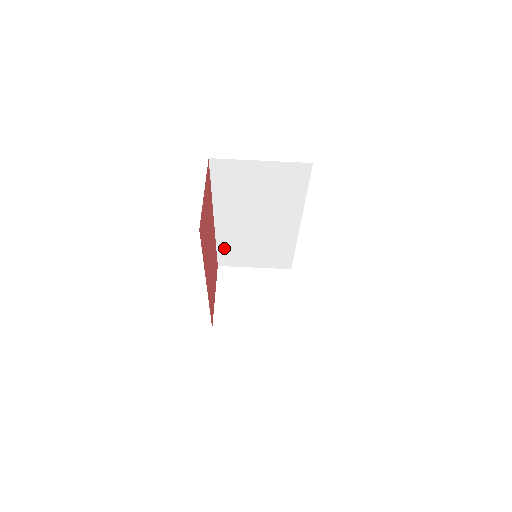
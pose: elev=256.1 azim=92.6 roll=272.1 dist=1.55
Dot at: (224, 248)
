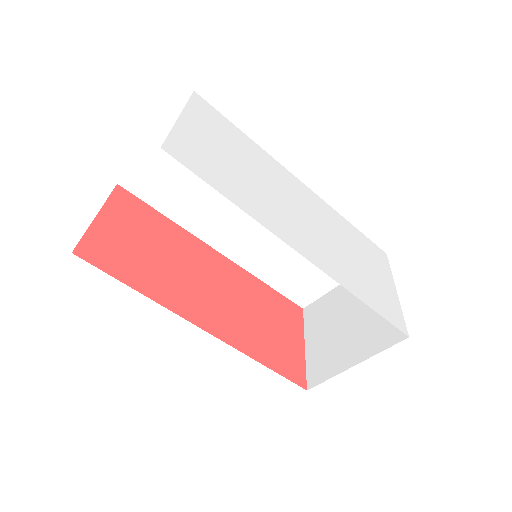
Dot at: (276, 280)
